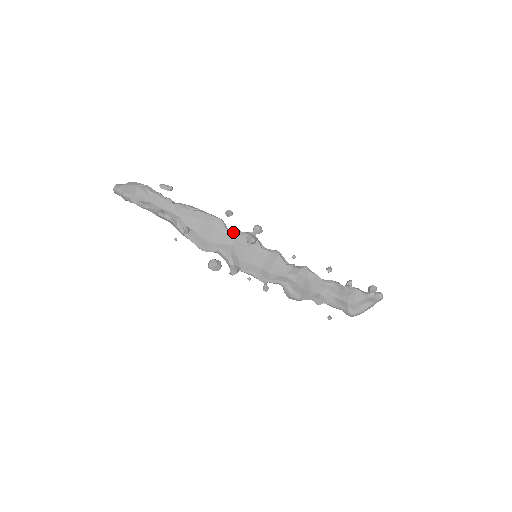
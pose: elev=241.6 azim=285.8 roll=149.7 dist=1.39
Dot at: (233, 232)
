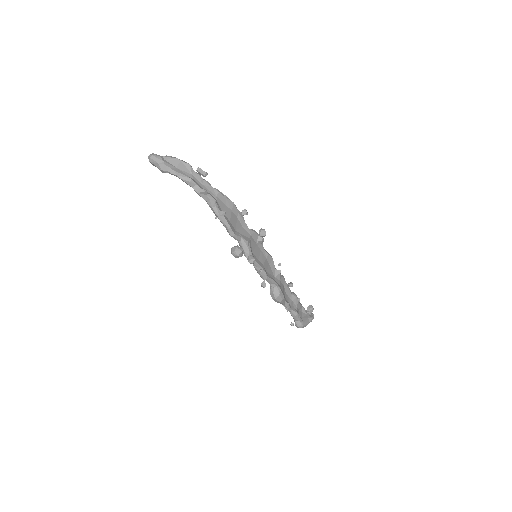
Dot at: occluded
